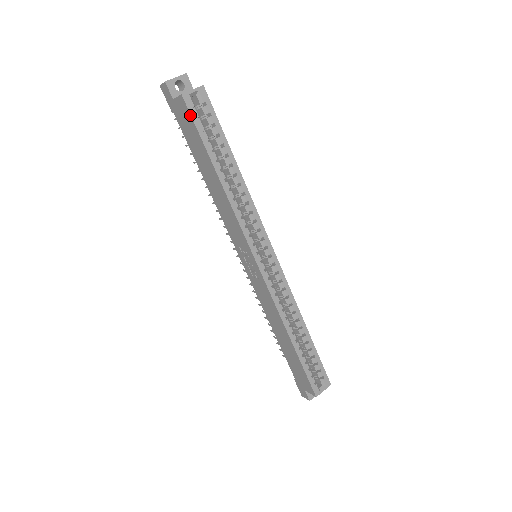
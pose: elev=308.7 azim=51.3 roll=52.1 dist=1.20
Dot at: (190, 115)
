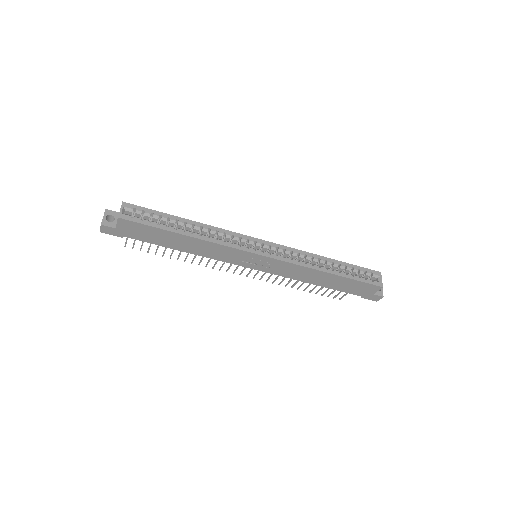
Dot at: (135, 223)
